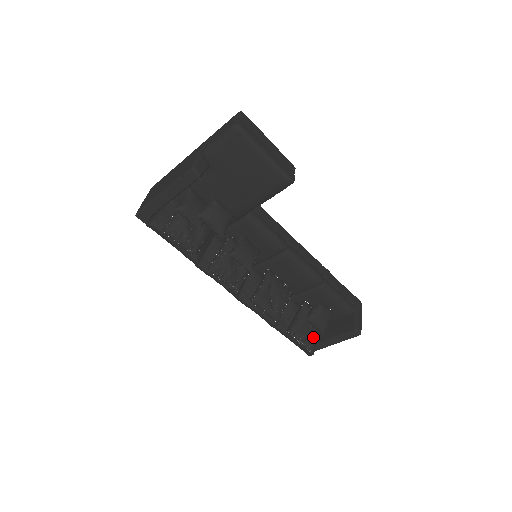
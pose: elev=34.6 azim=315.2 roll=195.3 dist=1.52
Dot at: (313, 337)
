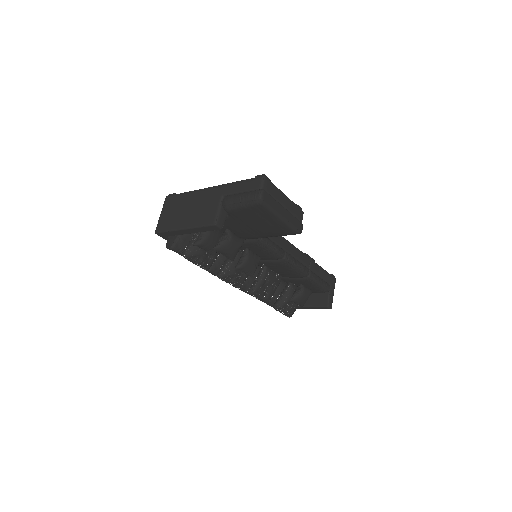
Dot at: (293, 309)
